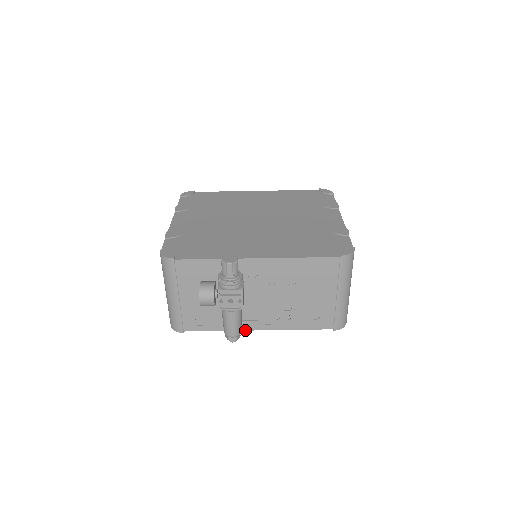
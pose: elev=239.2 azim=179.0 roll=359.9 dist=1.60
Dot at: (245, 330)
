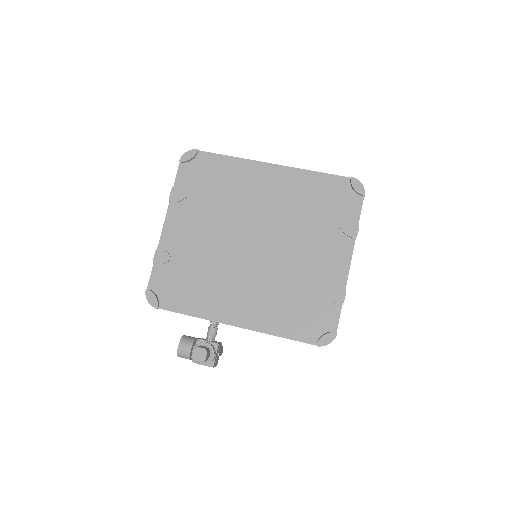
Dot at: occluded
